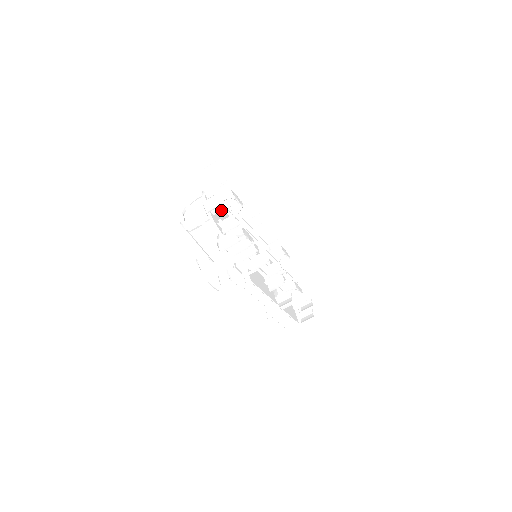
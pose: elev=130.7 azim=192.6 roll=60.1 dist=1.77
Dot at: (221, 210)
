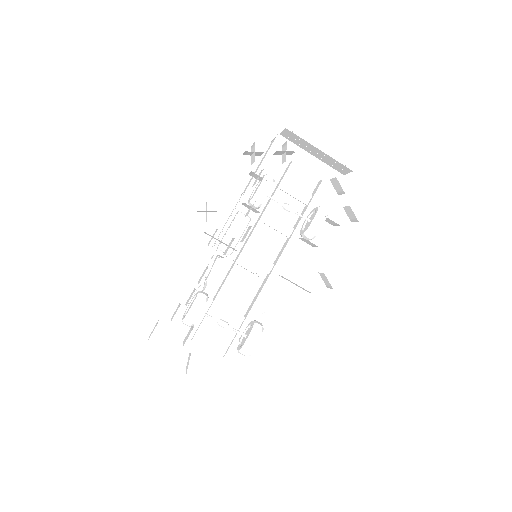
Dot at: (206, 330)
